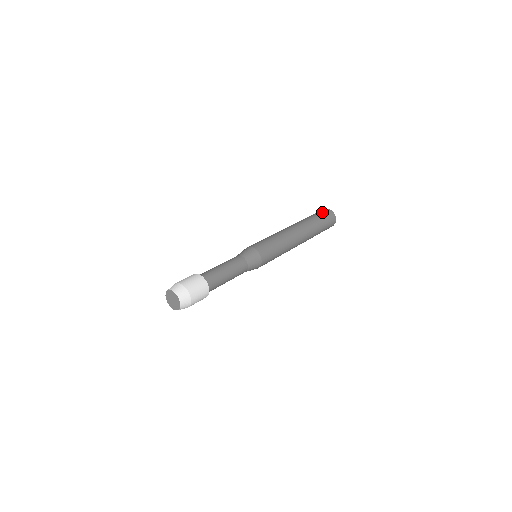
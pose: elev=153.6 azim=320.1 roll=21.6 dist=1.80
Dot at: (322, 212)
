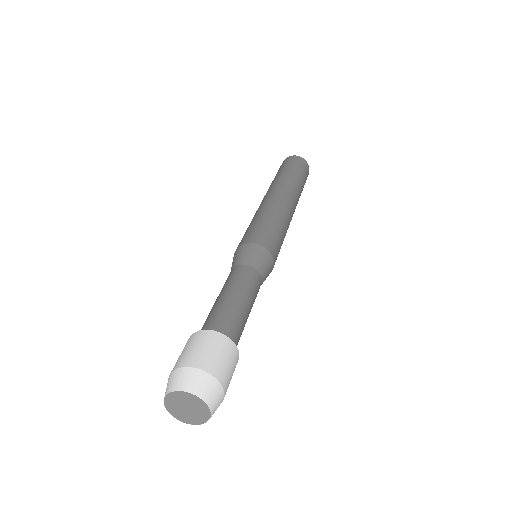
Dot at: (303, 166)
